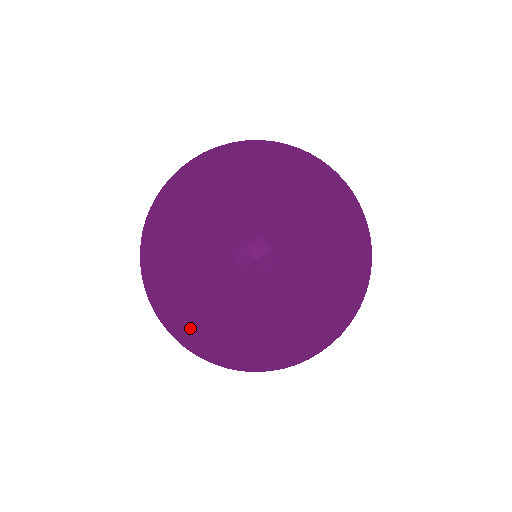
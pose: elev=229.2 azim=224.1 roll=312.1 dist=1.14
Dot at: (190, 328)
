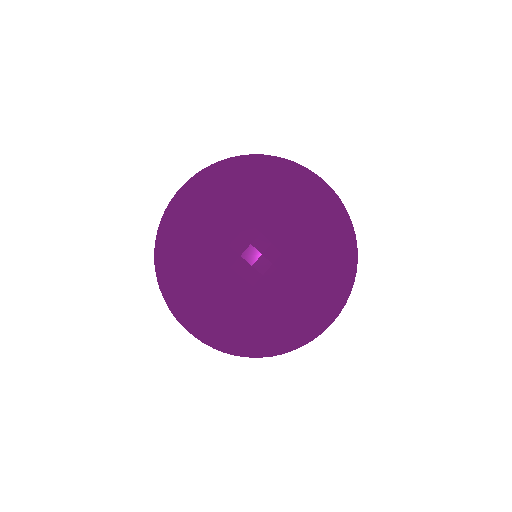
Dot at: occluded
